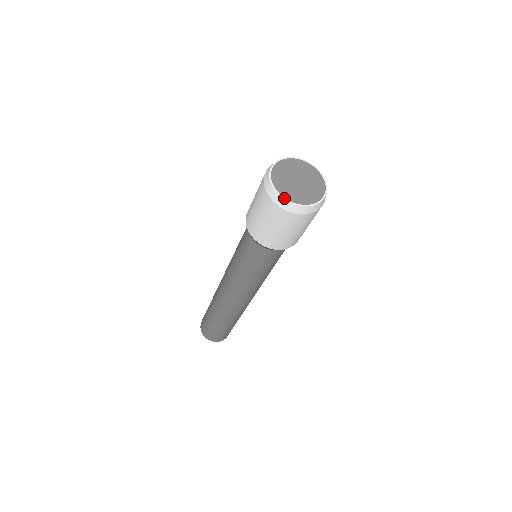
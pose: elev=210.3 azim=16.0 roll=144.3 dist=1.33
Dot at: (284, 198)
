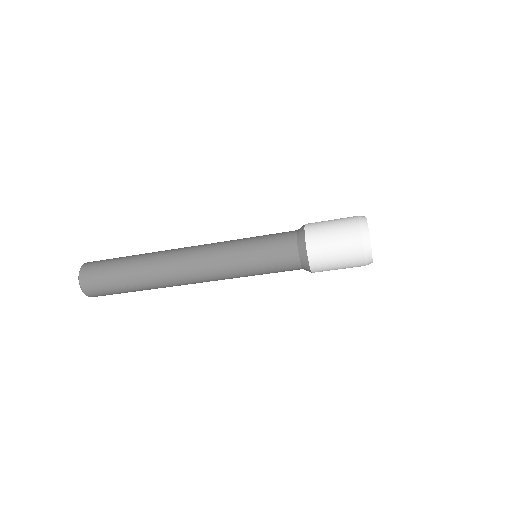
Dot at: occluded
